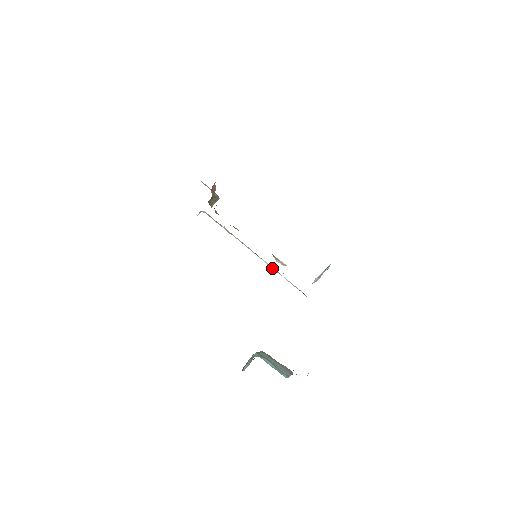
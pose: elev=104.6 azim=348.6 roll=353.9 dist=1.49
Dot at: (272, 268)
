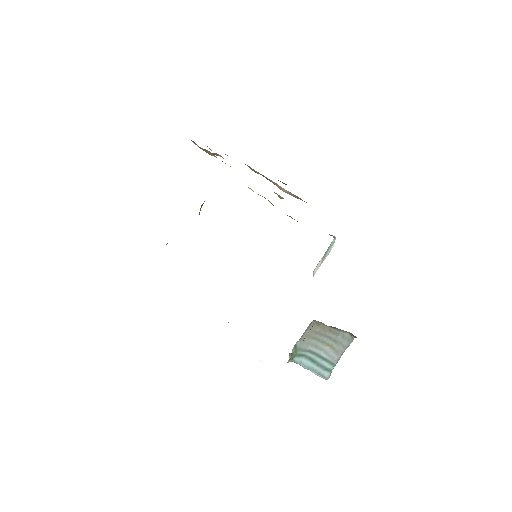
Dot at: occluded
